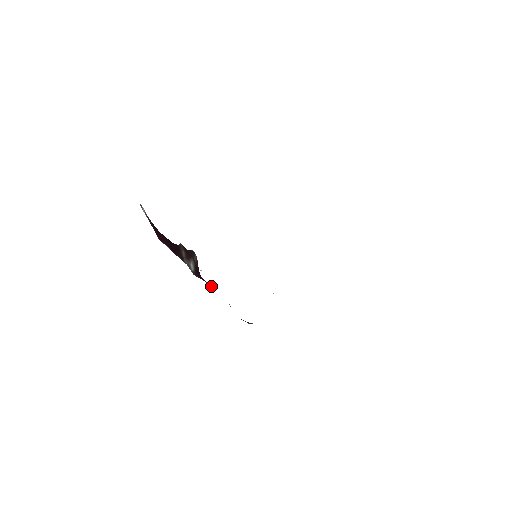
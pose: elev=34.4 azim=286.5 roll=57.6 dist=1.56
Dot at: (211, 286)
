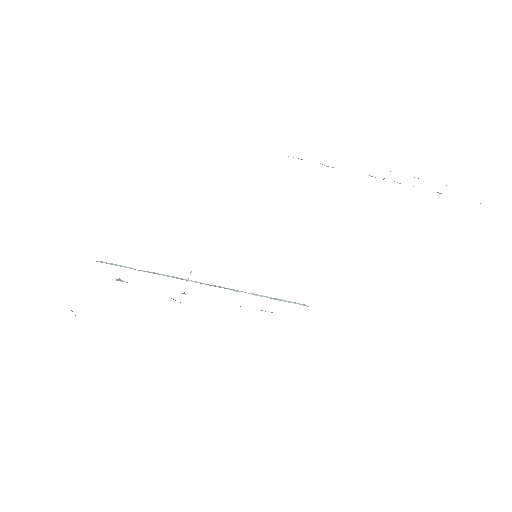
Dot at: occluded
